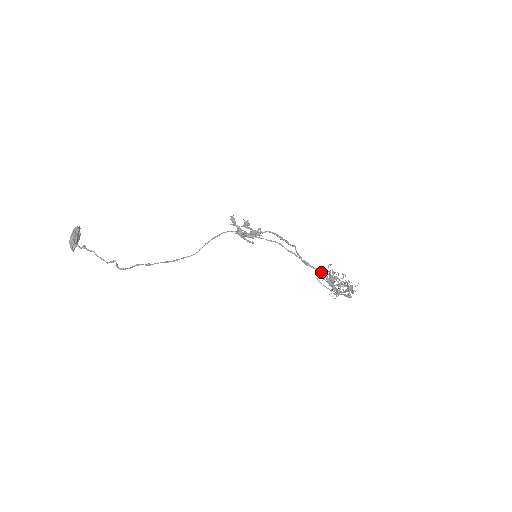
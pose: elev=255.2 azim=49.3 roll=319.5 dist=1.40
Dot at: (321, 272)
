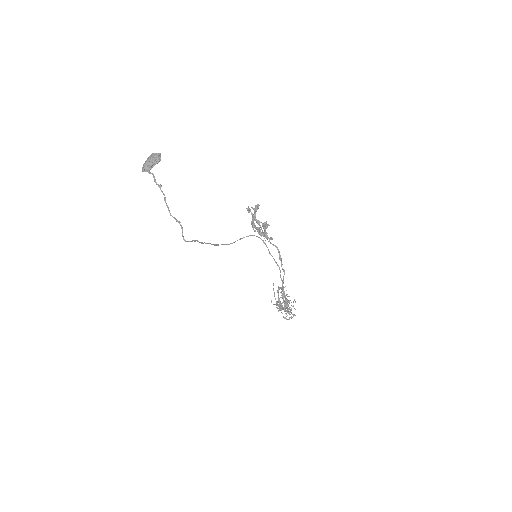
Dot at: (287, 302)
